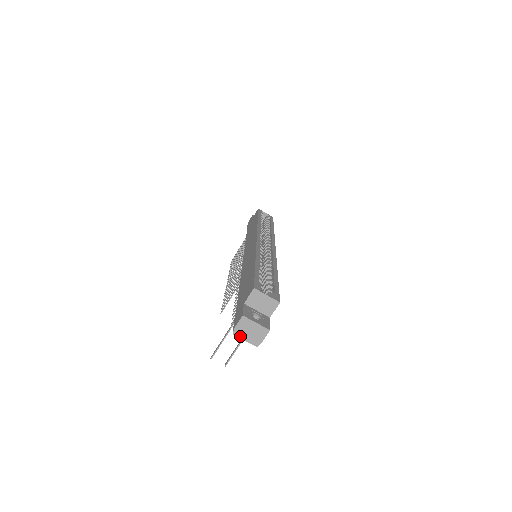
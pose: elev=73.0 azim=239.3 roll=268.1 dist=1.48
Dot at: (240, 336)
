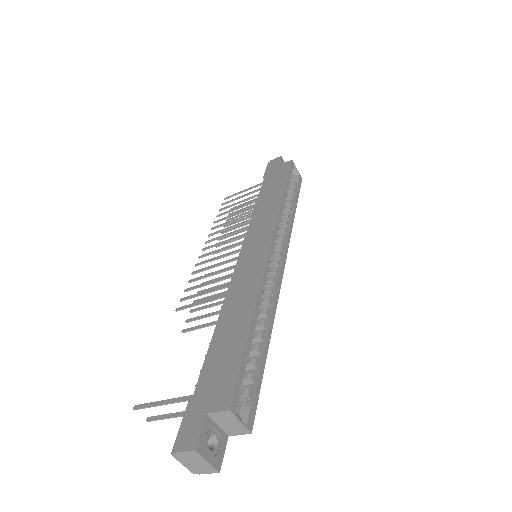
Dot at: (179, 459)
